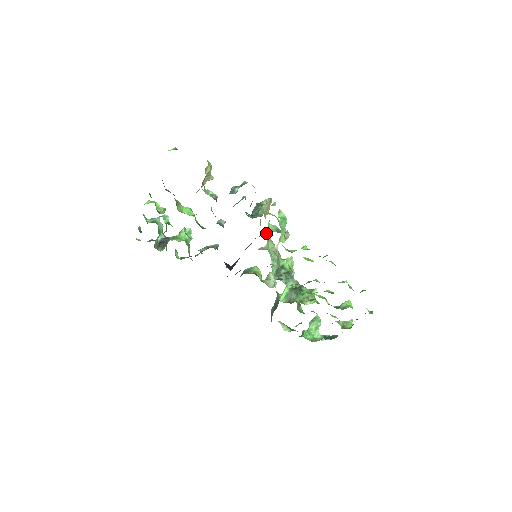
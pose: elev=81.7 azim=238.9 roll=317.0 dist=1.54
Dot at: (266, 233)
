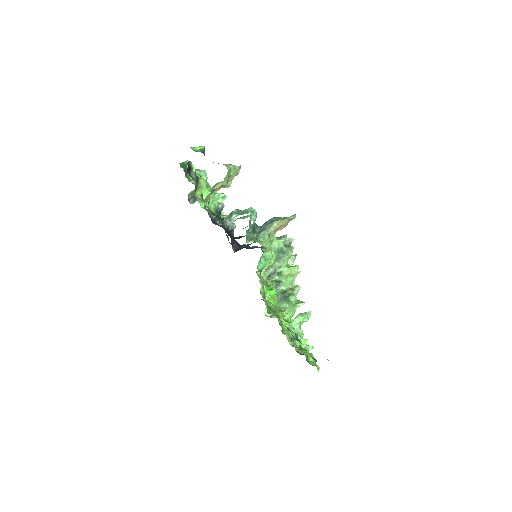
Dot at: (282, 237)
